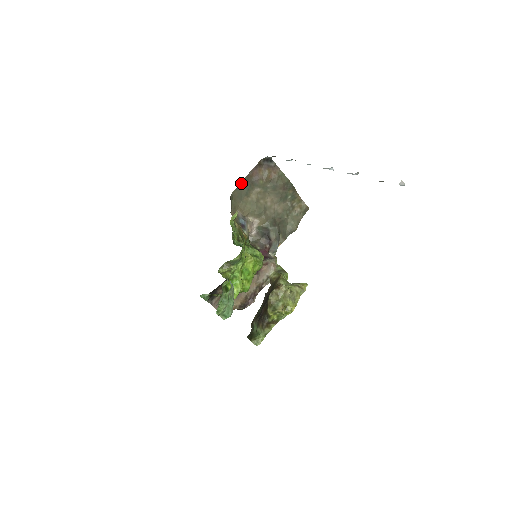
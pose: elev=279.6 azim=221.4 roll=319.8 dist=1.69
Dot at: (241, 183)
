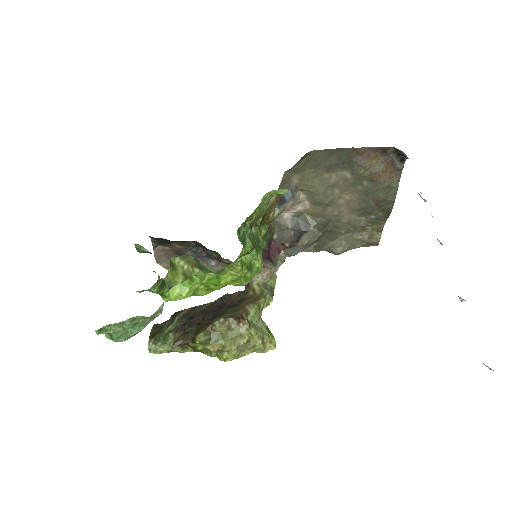
Dot at: (337, 149)
